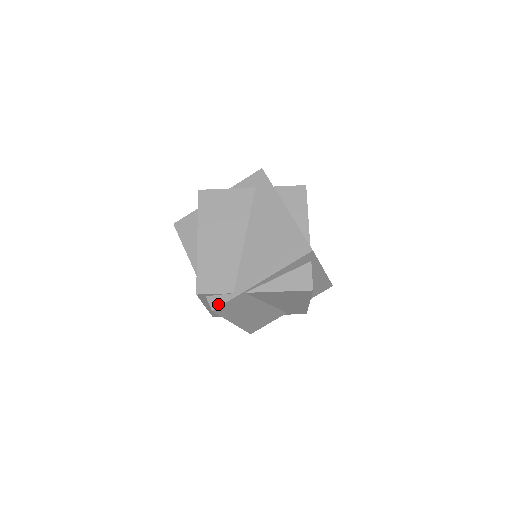
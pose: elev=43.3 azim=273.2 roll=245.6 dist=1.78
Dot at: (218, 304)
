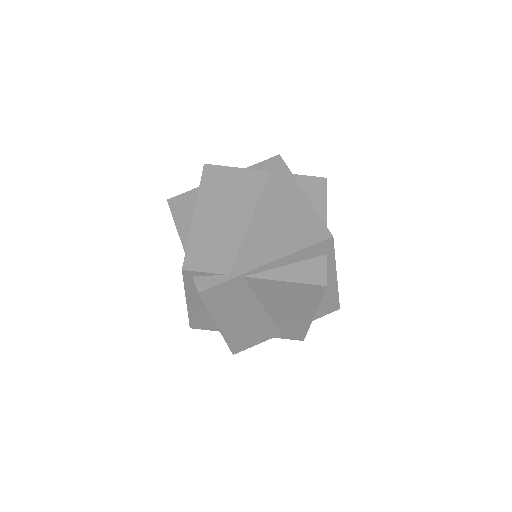
Dot at: (207, 285)
